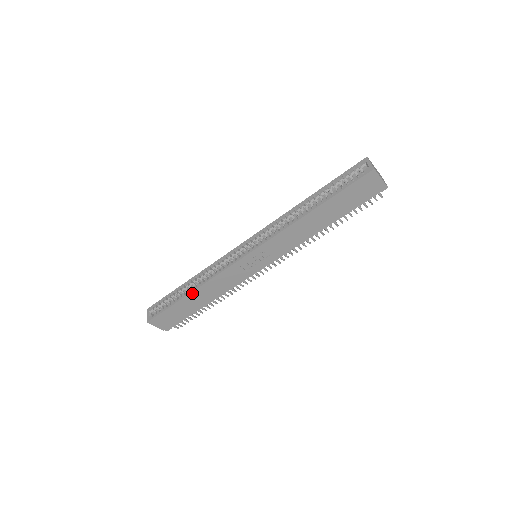
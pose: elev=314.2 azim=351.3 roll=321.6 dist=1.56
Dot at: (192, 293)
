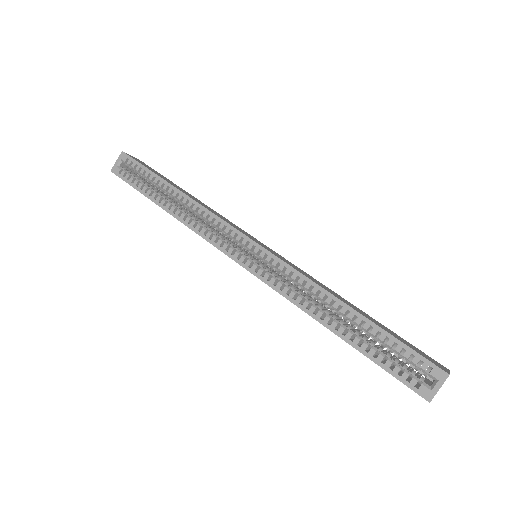
Dot at: (166, 210)
